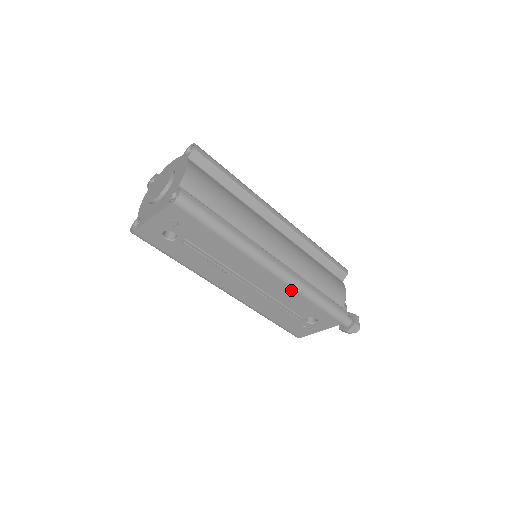
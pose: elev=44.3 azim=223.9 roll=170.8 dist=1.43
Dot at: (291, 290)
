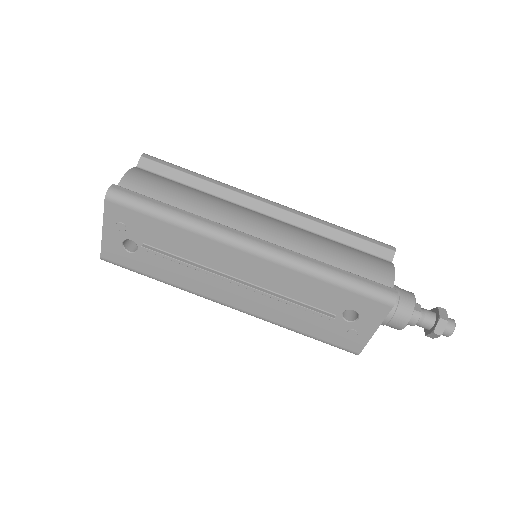
Dot at: (291, 272)
